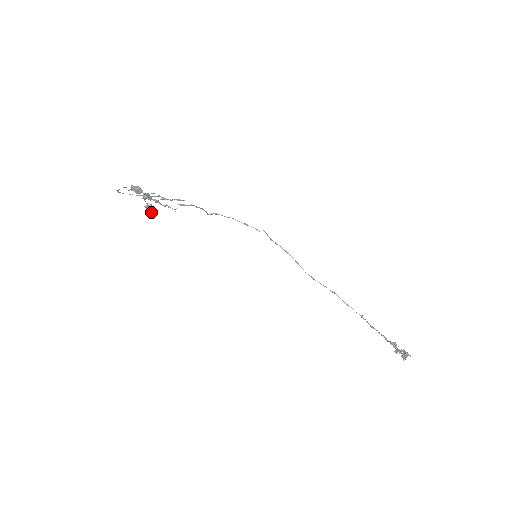
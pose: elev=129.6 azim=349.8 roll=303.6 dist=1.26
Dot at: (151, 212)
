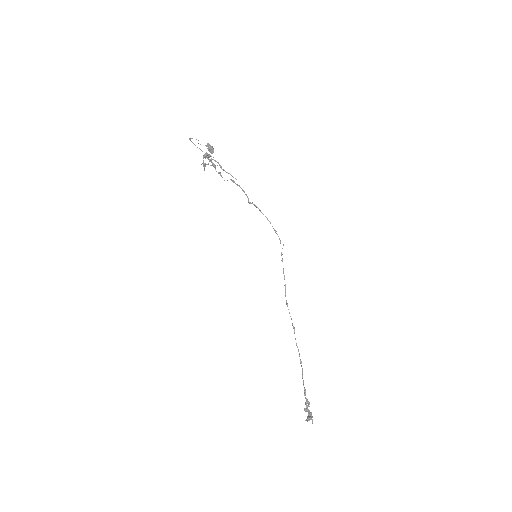
Dot at: (204, 170)
